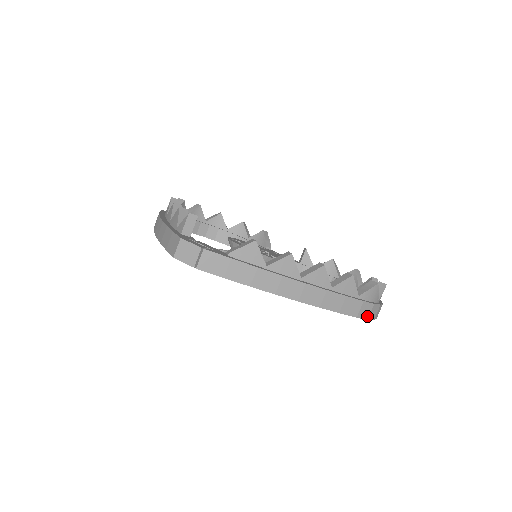
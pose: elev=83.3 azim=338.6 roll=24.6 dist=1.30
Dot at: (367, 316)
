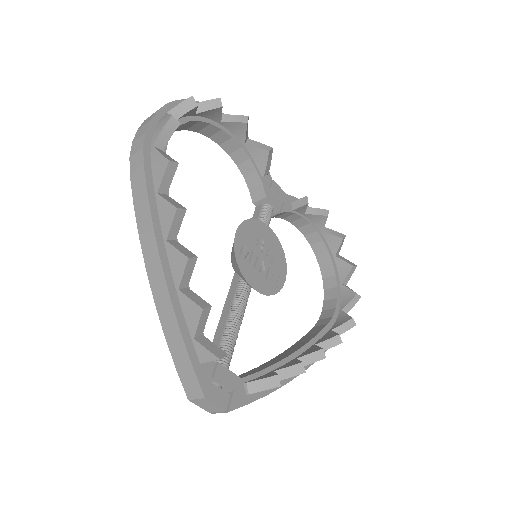
Dot at: occluded
